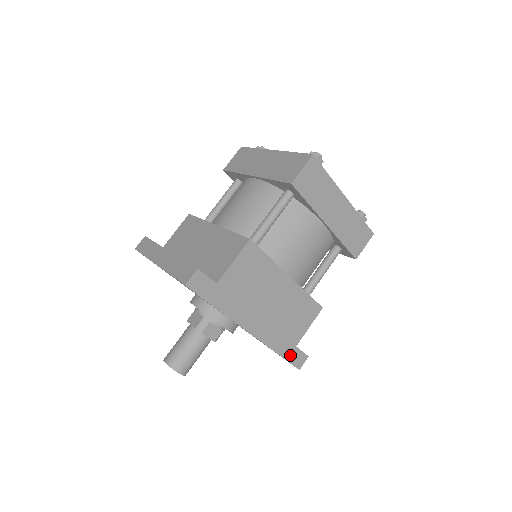
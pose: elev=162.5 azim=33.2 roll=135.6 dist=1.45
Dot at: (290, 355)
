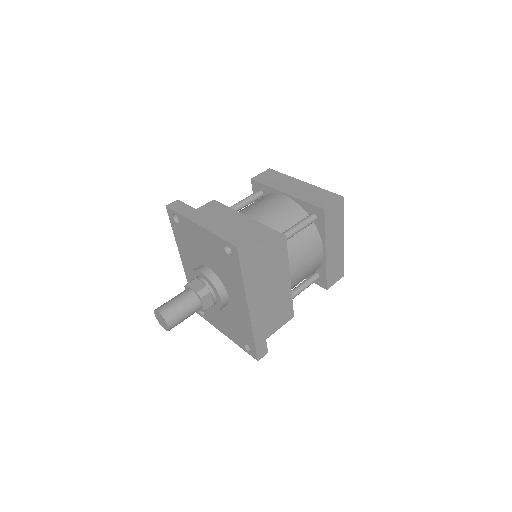
Dot at: (259, 345)
